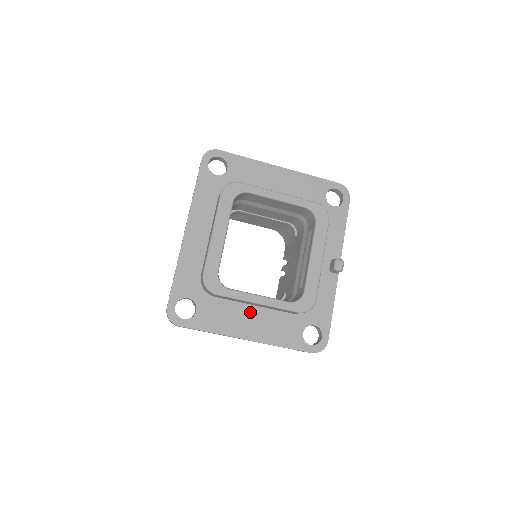
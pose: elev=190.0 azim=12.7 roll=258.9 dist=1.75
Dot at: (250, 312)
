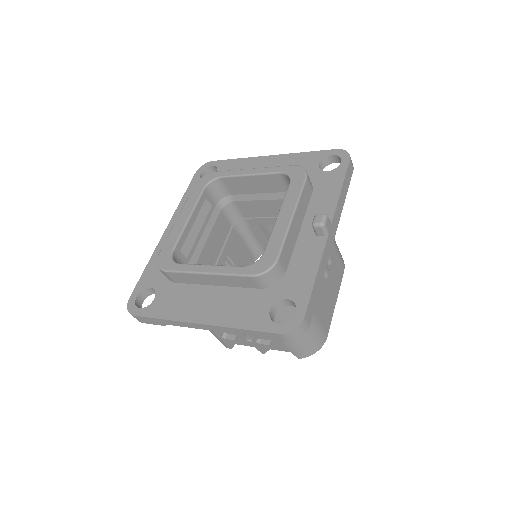
Dot at: (209, 293)
